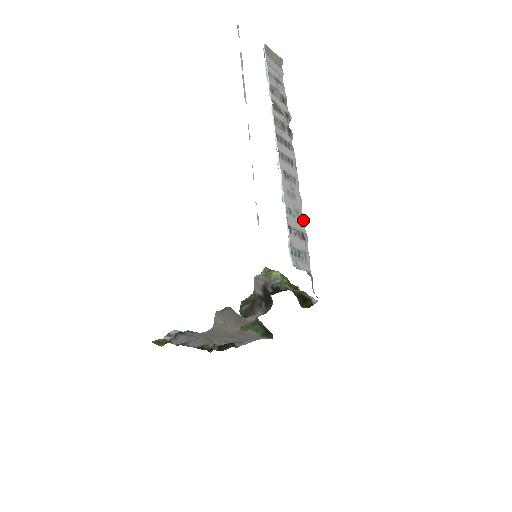
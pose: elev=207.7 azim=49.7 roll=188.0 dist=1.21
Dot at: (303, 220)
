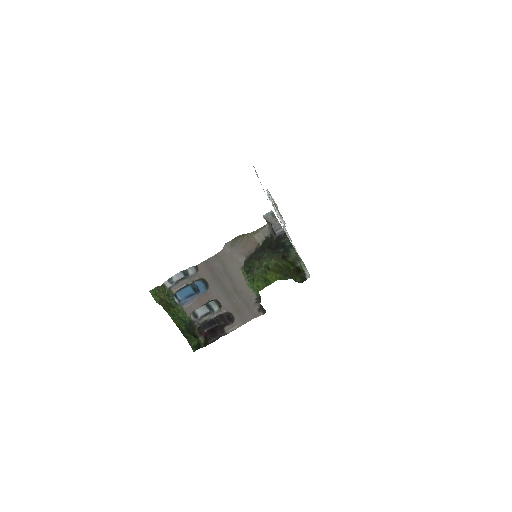
Dot at: occluded
